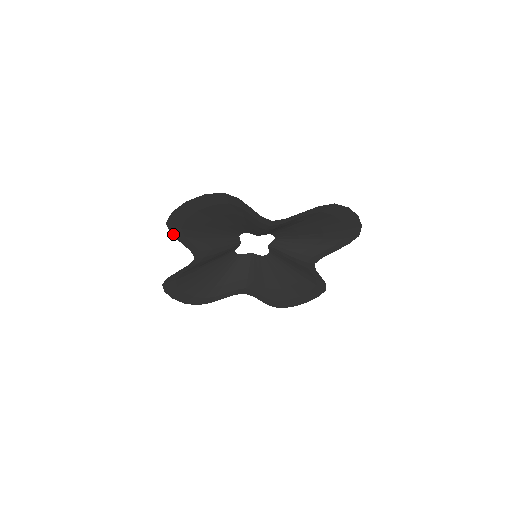
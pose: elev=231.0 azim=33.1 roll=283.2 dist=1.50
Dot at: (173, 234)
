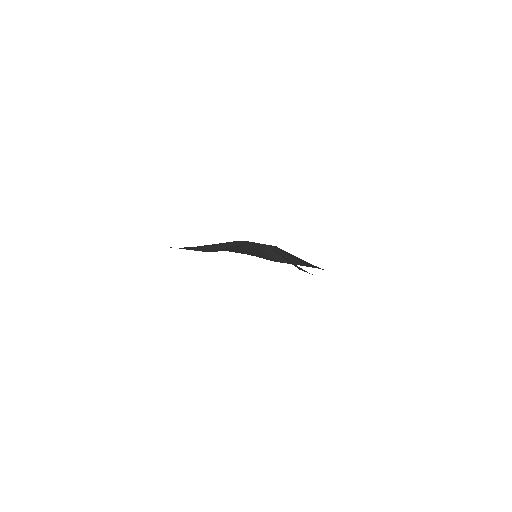
Dot at: occluded
